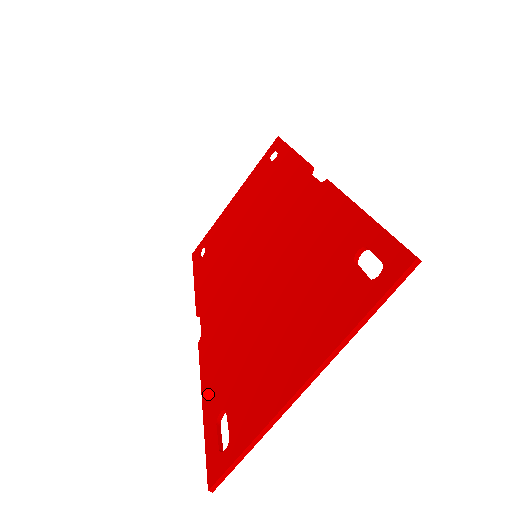
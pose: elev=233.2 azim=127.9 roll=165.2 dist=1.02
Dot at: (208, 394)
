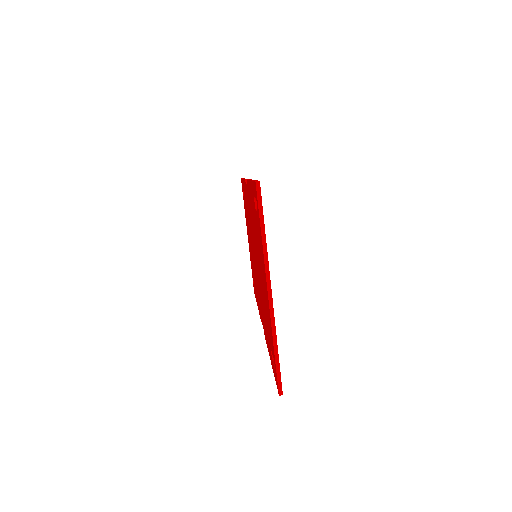
Dot at: (269, 352)
